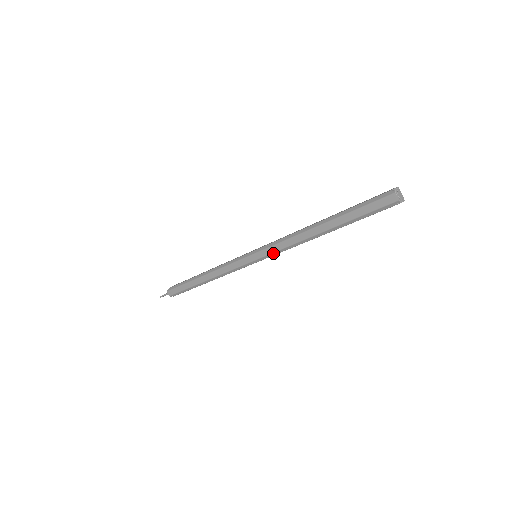
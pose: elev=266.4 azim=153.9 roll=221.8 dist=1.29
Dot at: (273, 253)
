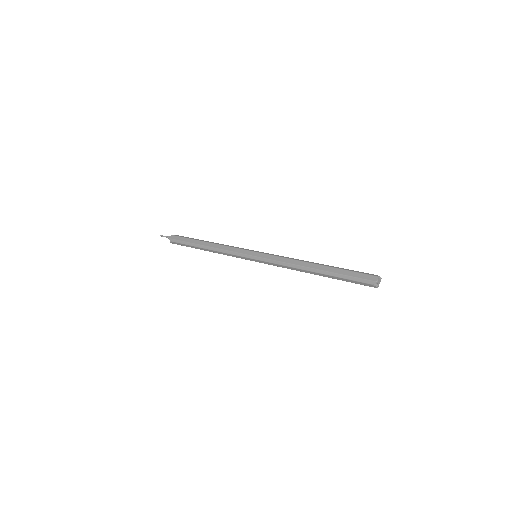
Dot at: (270, 260)
